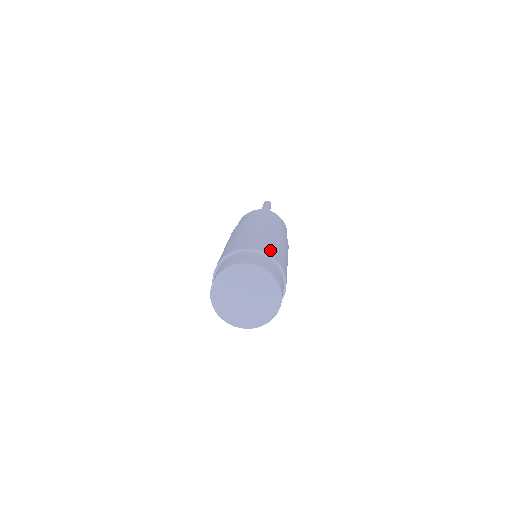
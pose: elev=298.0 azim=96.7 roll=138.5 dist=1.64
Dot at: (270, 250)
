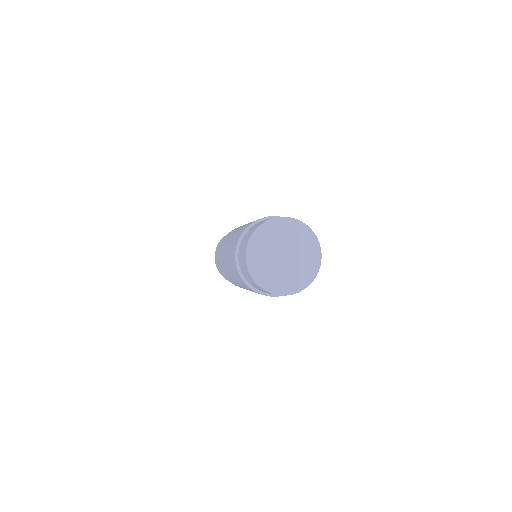
Dot at: occluded
